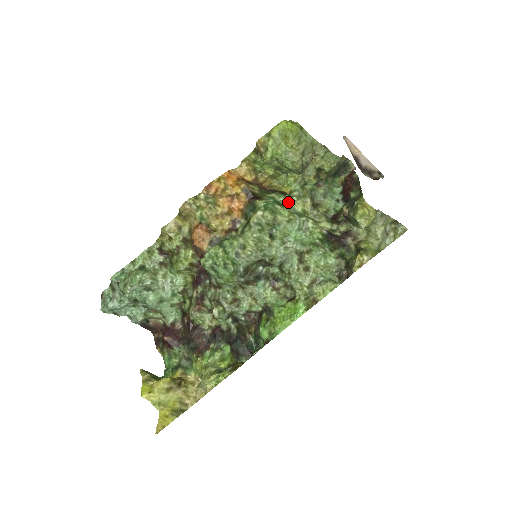
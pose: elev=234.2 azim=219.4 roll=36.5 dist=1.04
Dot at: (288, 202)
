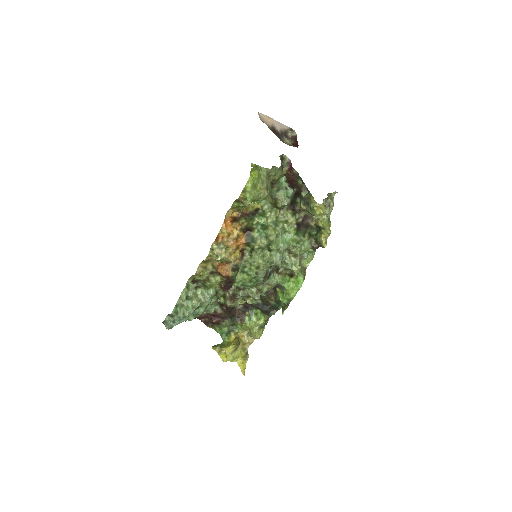
Dot at: (267, 220)
